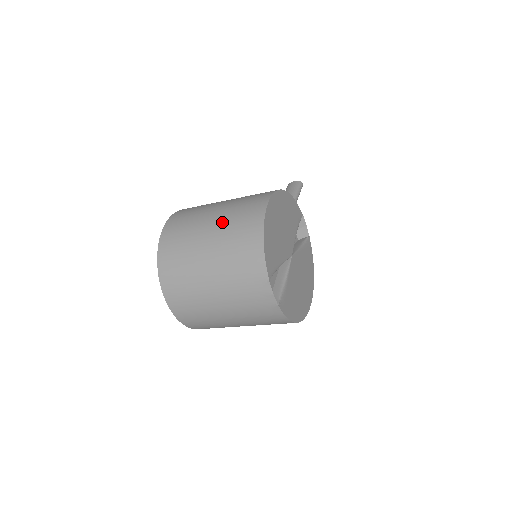
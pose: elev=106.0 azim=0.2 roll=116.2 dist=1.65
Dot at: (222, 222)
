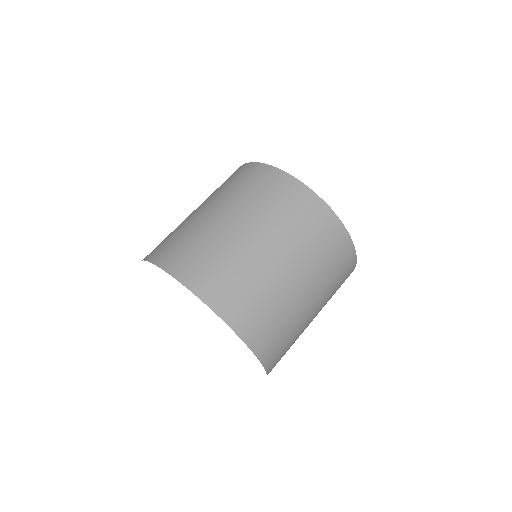
Dot at: (230, 201)
